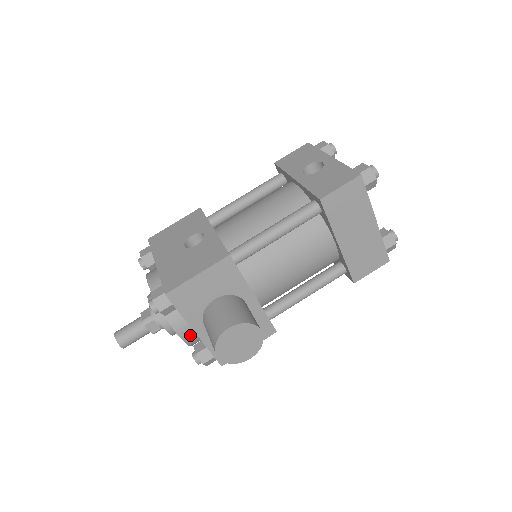
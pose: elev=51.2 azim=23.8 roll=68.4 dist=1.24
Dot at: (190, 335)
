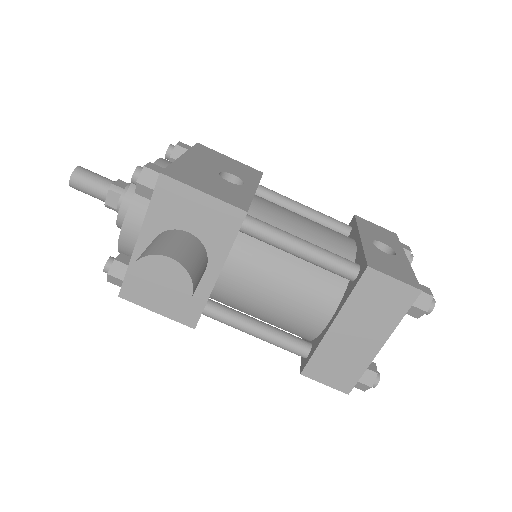
Dot at: (131, 238)
